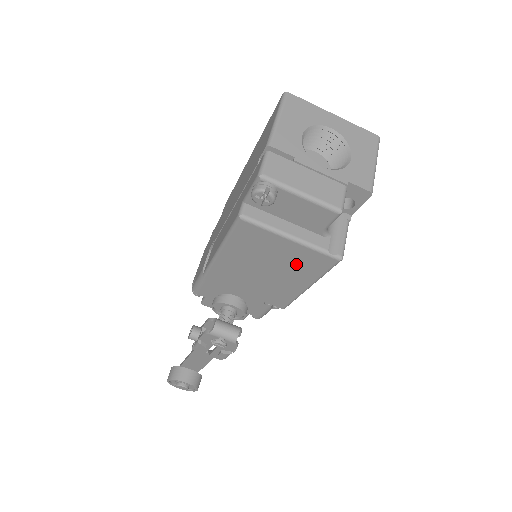
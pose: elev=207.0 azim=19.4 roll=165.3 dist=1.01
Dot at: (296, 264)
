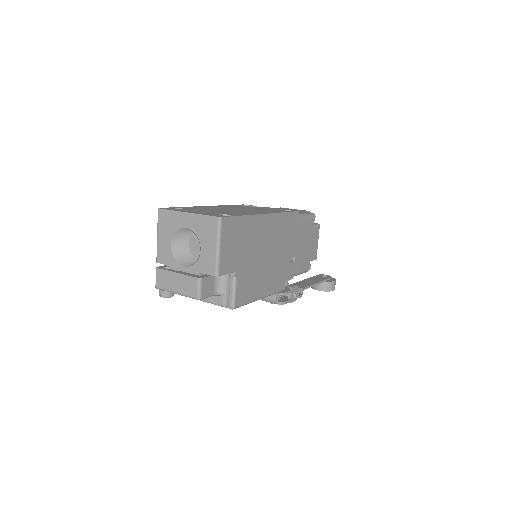
Dot at: occluded
